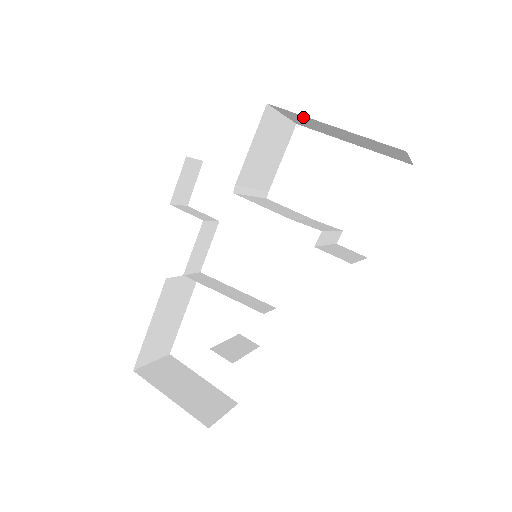
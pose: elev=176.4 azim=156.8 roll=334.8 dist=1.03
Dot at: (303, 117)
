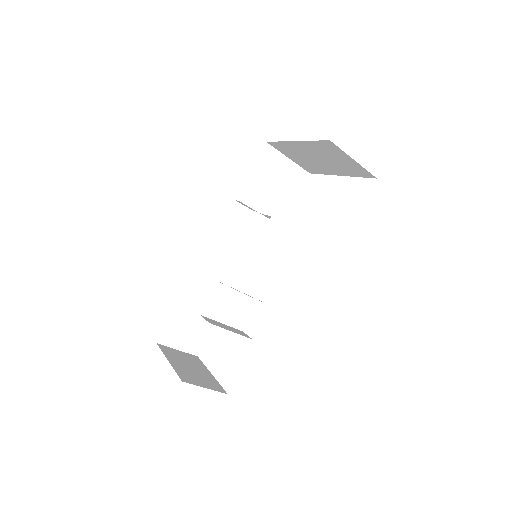
Dot at: (286, 145)
